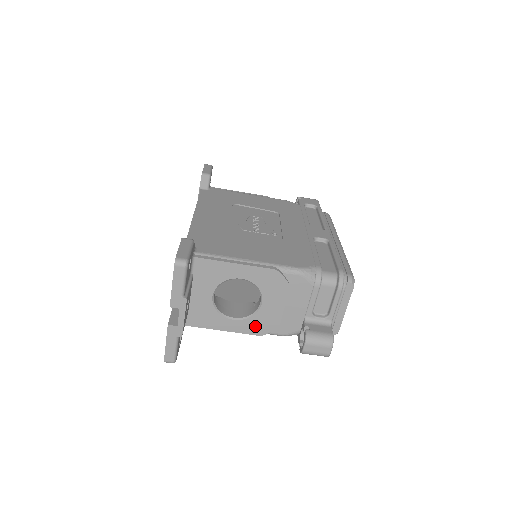
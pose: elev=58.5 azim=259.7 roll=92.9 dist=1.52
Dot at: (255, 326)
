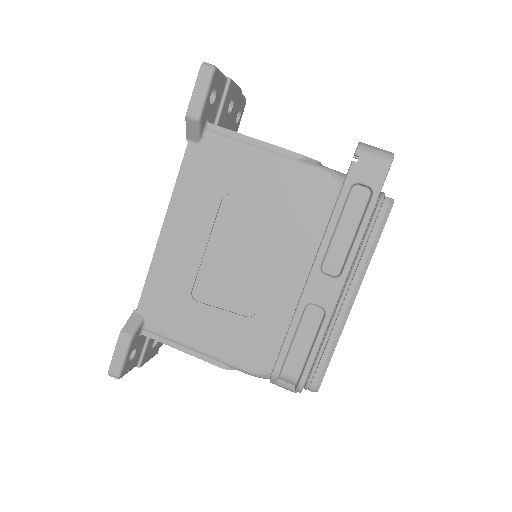
Dot at: occluded
